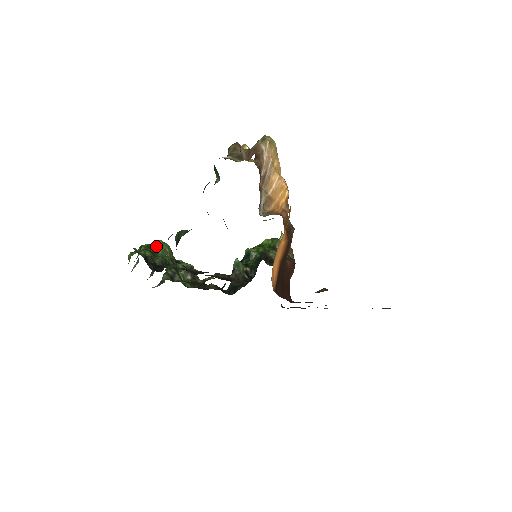
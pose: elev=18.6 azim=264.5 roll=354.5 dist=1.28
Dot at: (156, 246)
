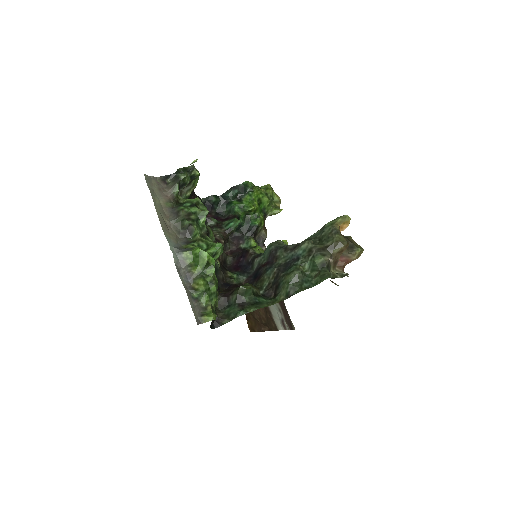
Dot at: (215, 252)
